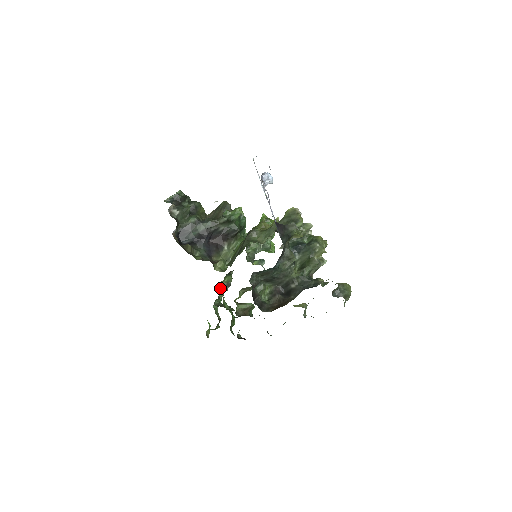
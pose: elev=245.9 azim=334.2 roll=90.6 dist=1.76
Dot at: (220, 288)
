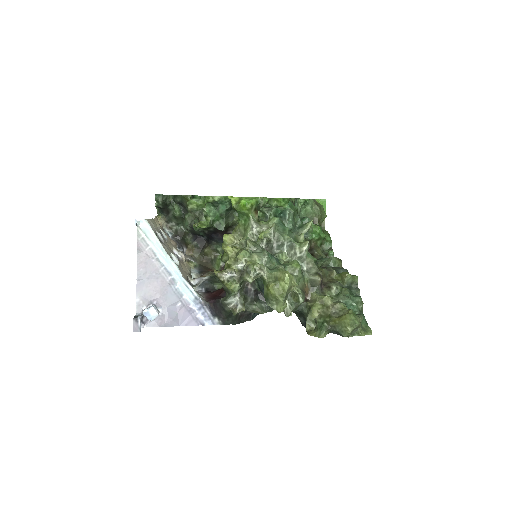
Dot at: occluded
